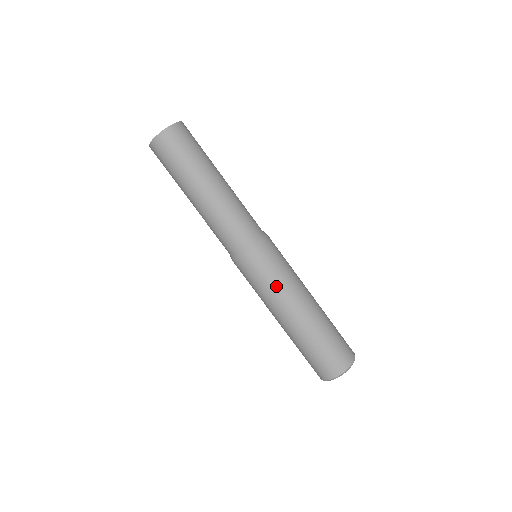
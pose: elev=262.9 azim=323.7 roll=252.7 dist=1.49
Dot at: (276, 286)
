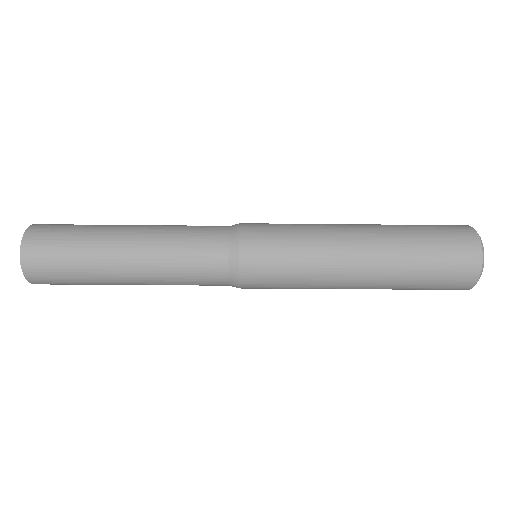
Dot at: (305, 288)
